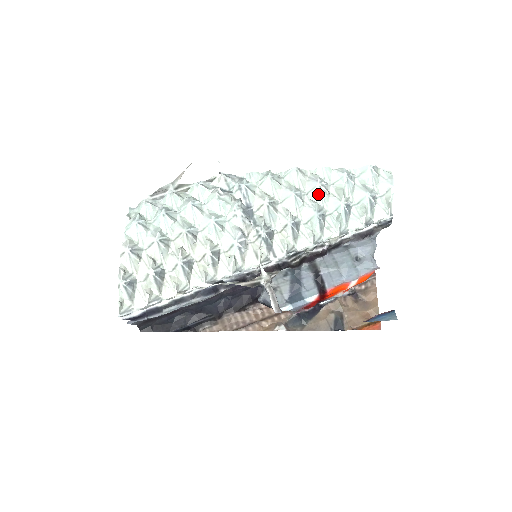
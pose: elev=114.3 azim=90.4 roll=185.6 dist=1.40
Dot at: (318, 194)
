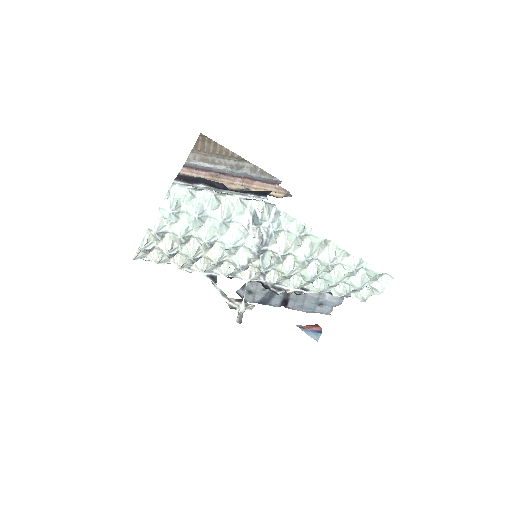
Dot at: (324, 266)
